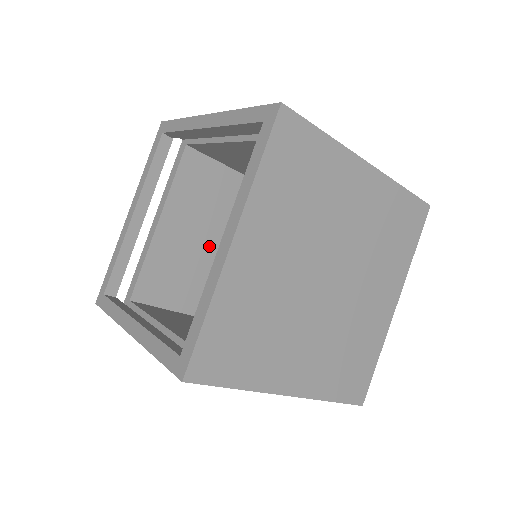
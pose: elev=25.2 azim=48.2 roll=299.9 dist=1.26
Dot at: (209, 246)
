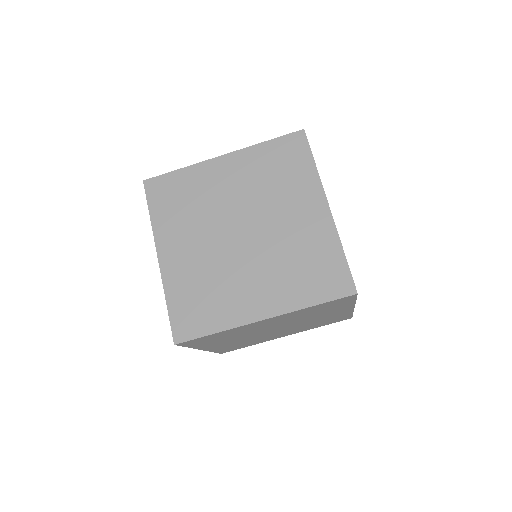
Dot at: occluded
